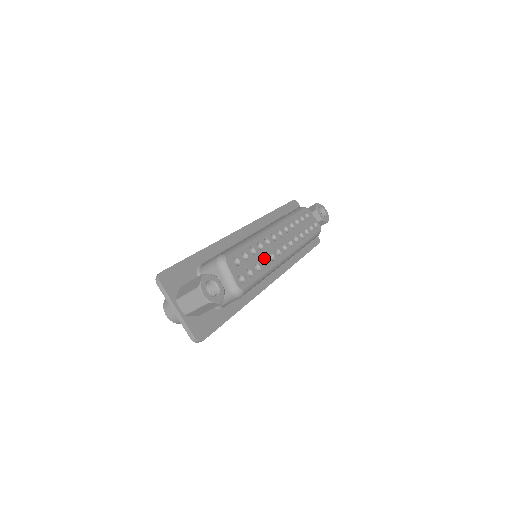
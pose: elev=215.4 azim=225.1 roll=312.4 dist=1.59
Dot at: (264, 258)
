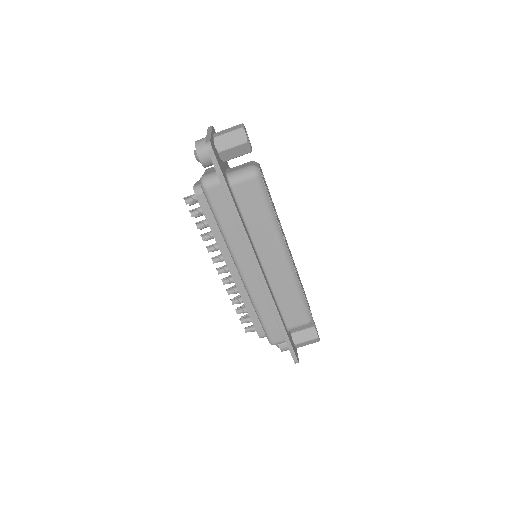
Dot at: (276, 214)
